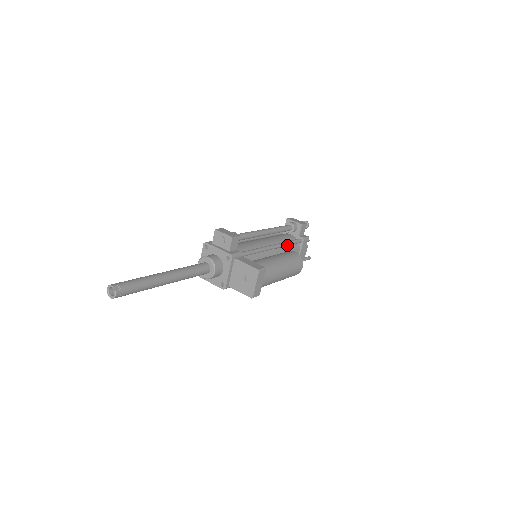
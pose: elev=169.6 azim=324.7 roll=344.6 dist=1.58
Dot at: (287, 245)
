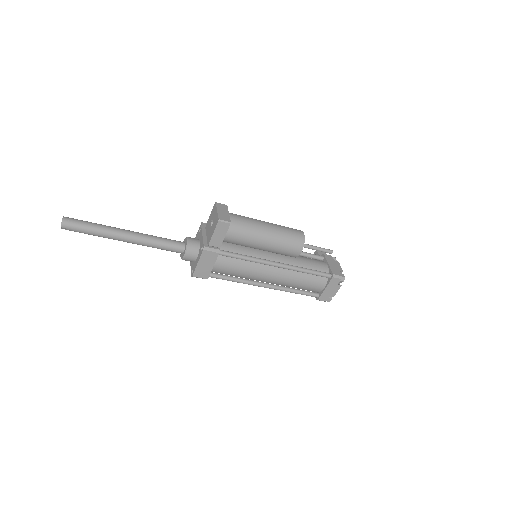
Dot at: occluded
